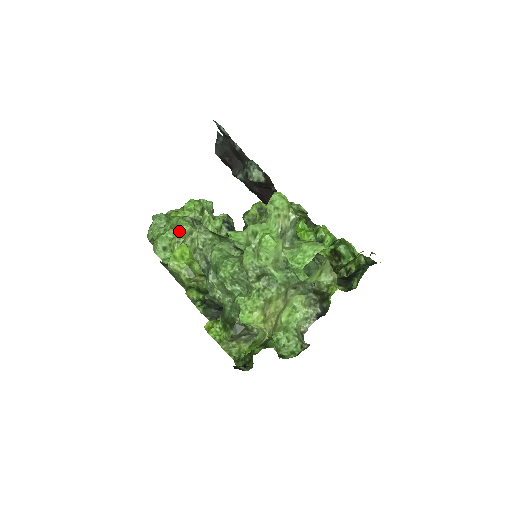
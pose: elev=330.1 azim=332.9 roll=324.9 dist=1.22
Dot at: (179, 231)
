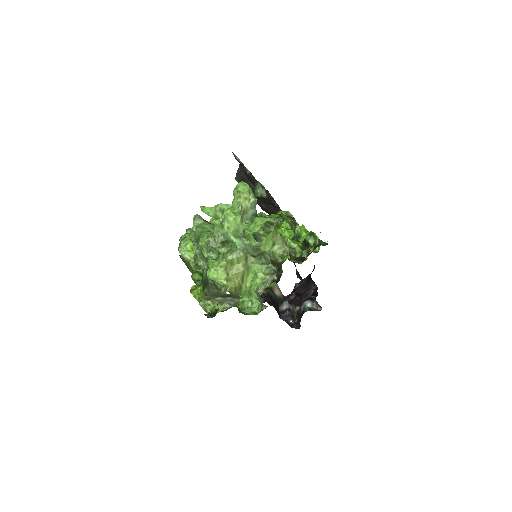
Dot at: occluded
